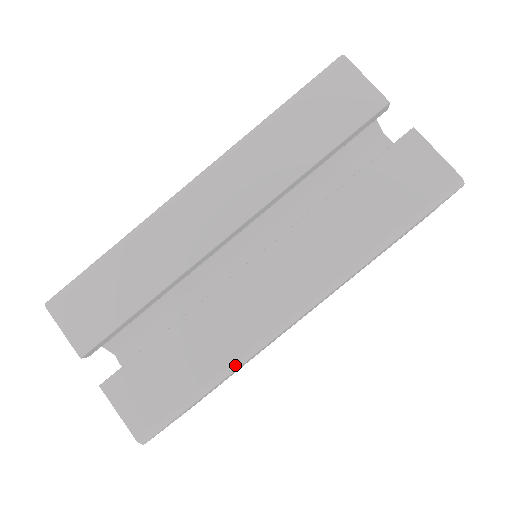
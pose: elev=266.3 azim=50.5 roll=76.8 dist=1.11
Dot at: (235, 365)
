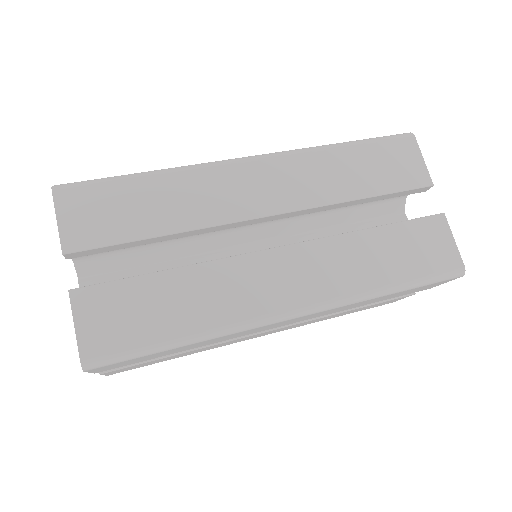
Dot at: (218, 332)
